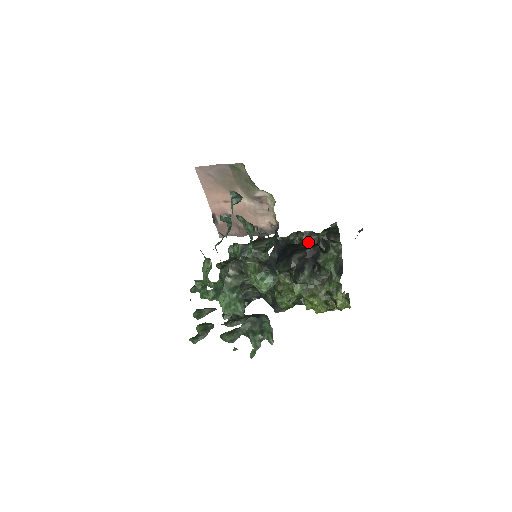
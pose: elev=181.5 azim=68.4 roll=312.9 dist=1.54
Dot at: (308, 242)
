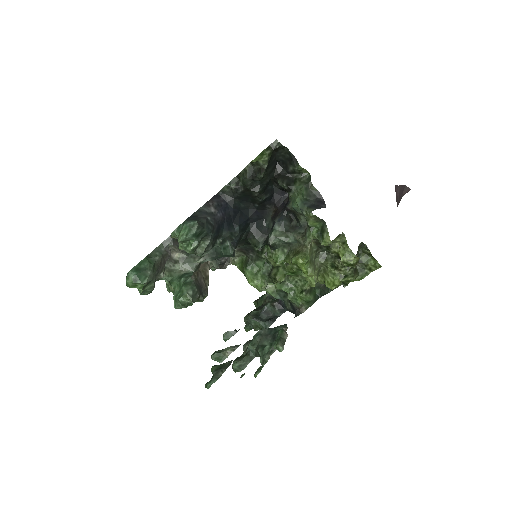
Dot at: (258, 184)
